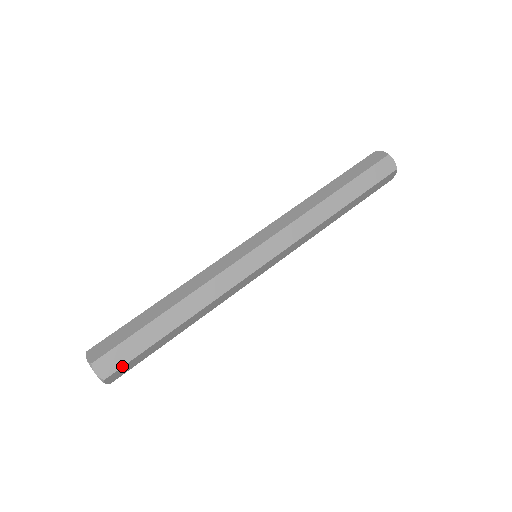
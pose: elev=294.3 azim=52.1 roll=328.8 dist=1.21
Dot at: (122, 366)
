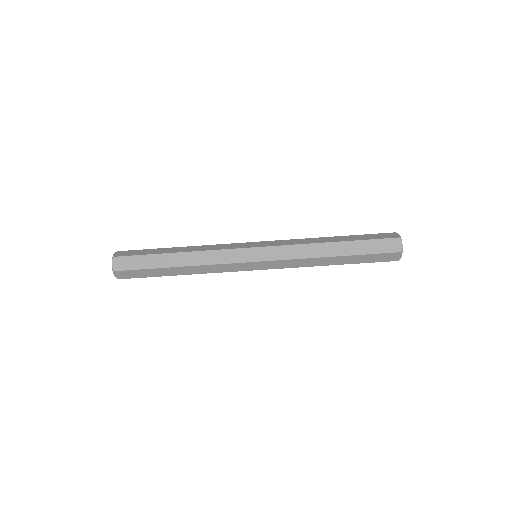
Dot at: occluded
